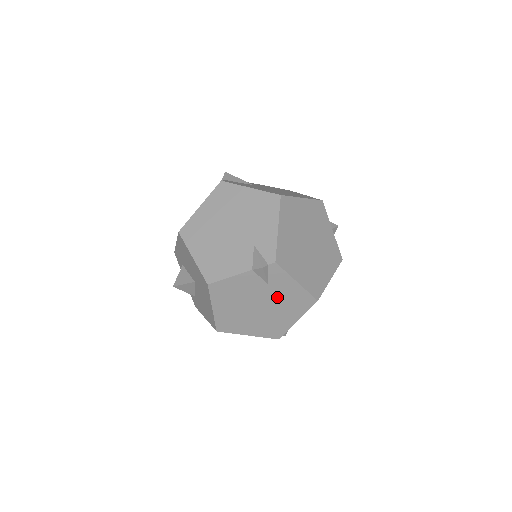
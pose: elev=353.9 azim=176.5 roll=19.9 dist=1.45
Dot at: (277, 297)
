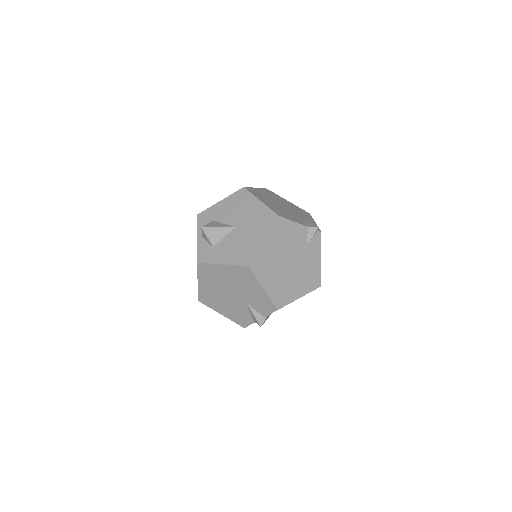
Dot at: (304, 263)
